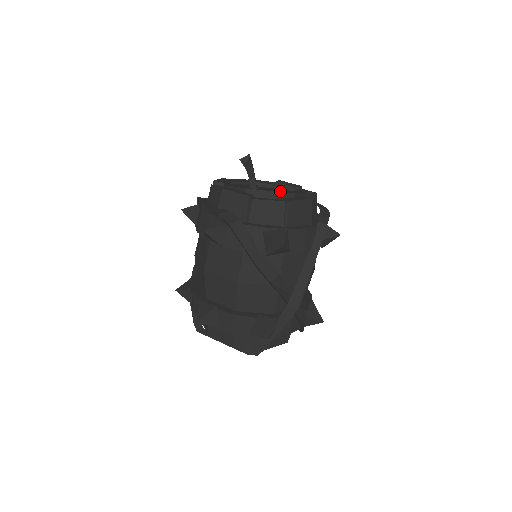
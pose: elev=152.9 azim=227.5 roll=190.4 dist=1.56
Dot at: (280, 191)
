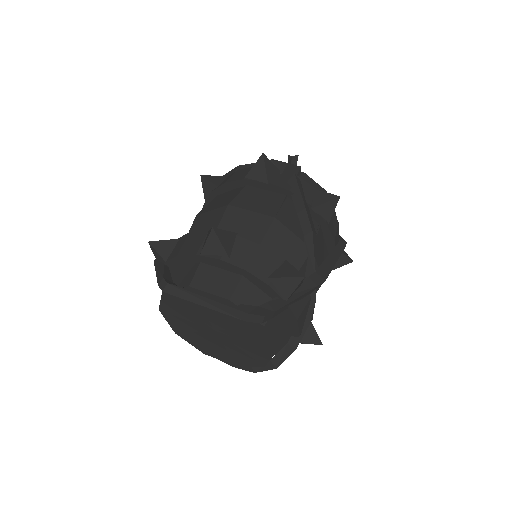
Dot at: occluded
